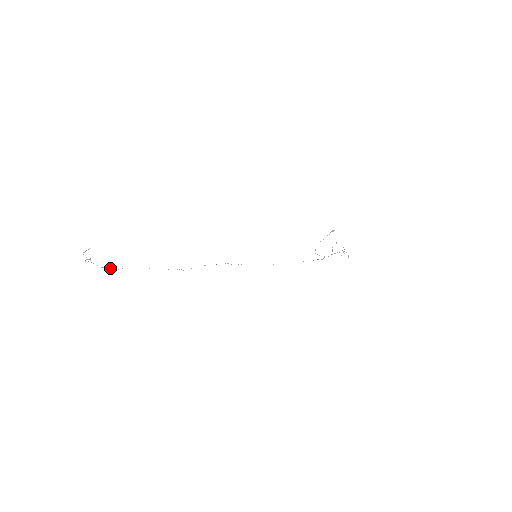
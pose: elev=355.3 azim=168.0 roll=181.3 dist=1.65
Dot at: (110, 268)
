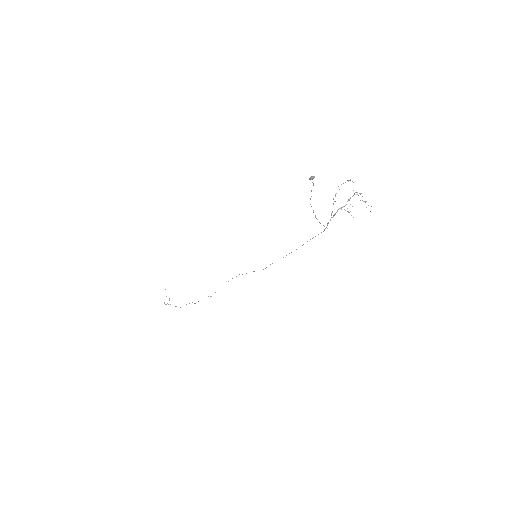
Dot at: occluded
